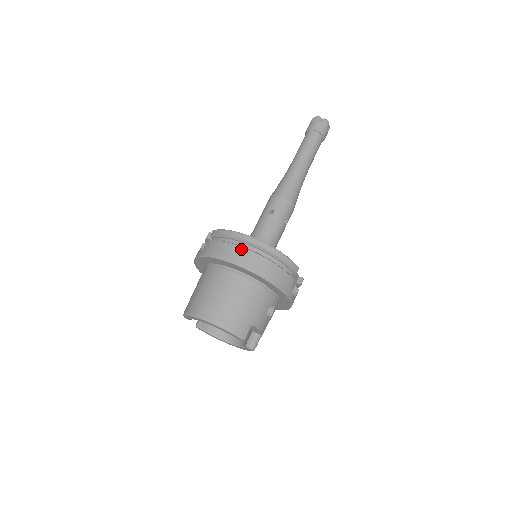
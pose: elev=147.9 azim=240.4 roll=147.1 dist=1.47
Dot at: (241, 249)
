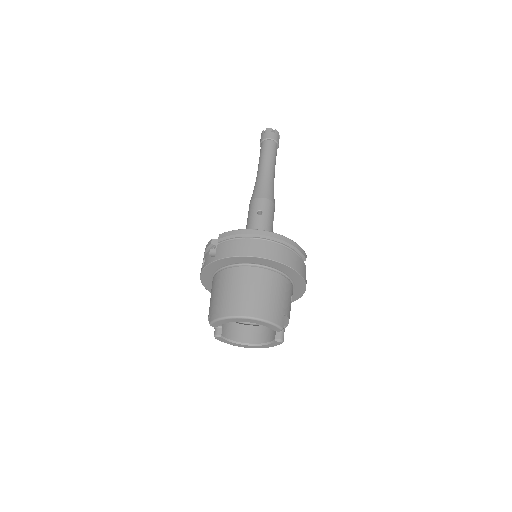
Dot at: (261, 243)
